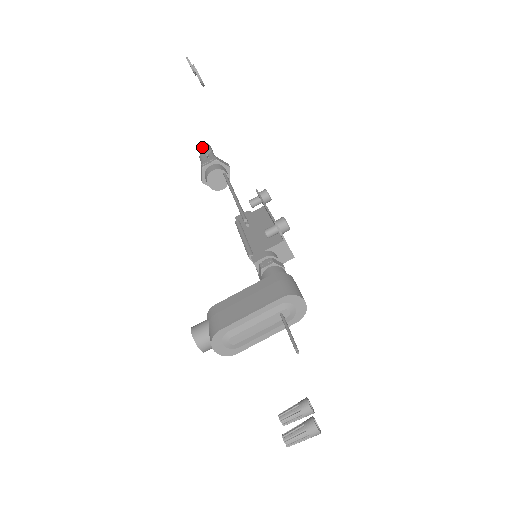
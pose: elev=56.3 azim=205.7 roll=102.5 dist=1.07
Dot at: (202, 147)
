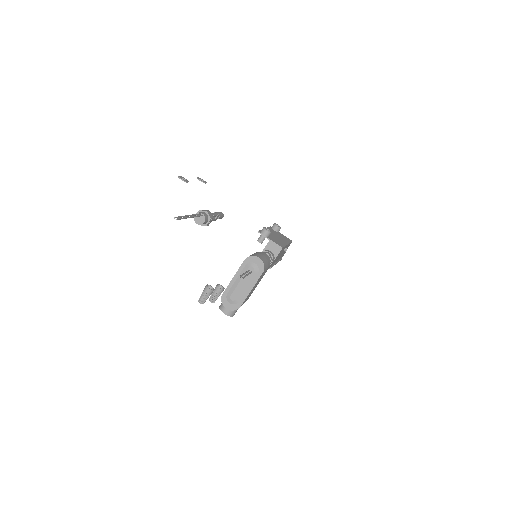
Dot at: occluded
